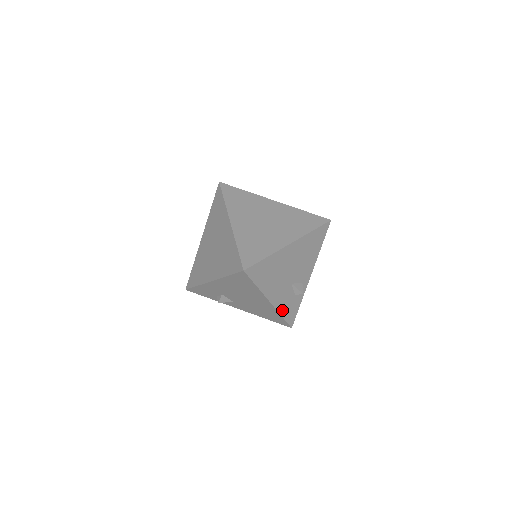
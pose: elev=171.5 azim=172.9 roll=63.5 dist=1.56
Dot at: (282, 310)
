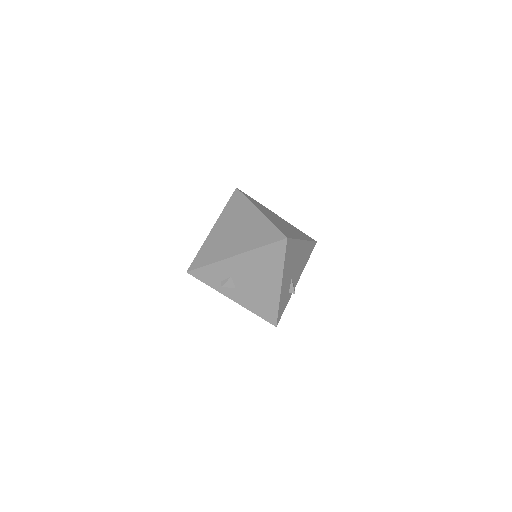
Dot at: (281, 301)
